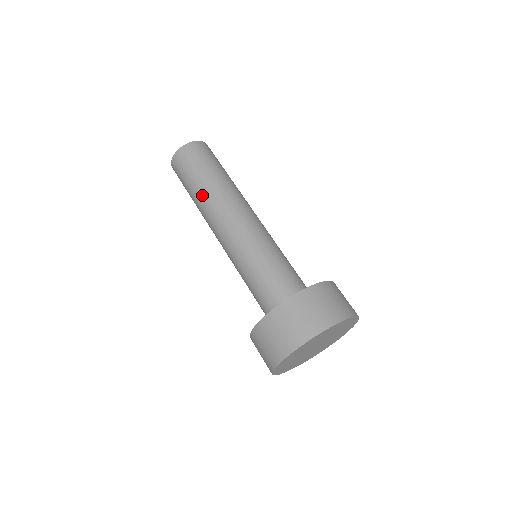
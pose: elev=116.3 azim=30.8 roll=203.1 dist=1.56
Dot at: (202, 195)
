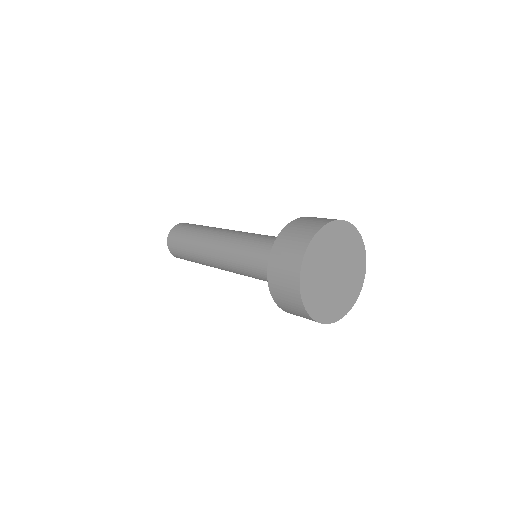
Dot at: (195, 250)
